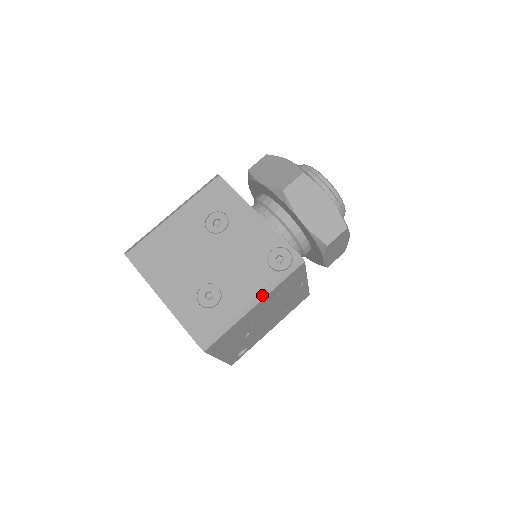
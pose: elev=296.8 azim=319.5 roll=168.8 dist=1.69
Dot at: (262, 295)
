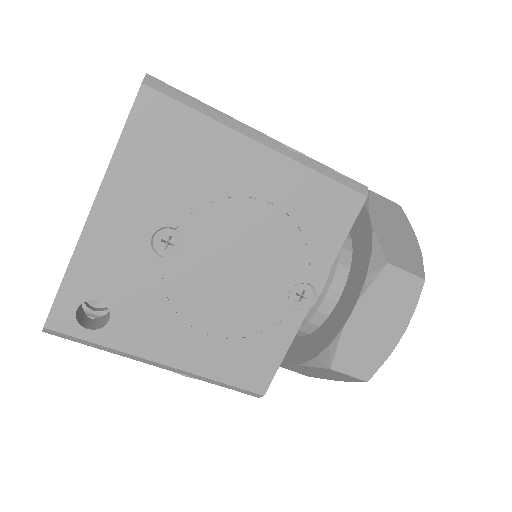
Dot at: (285, 150)
